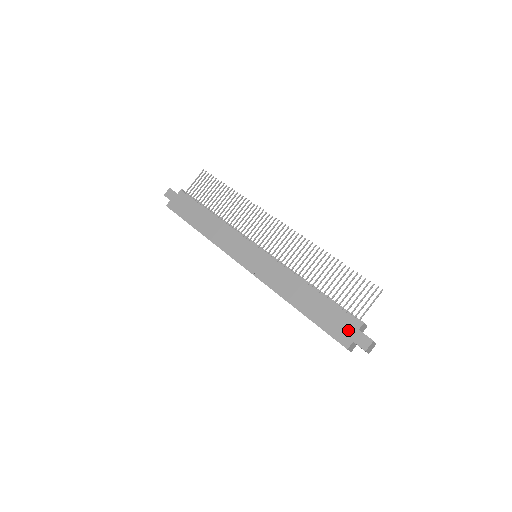
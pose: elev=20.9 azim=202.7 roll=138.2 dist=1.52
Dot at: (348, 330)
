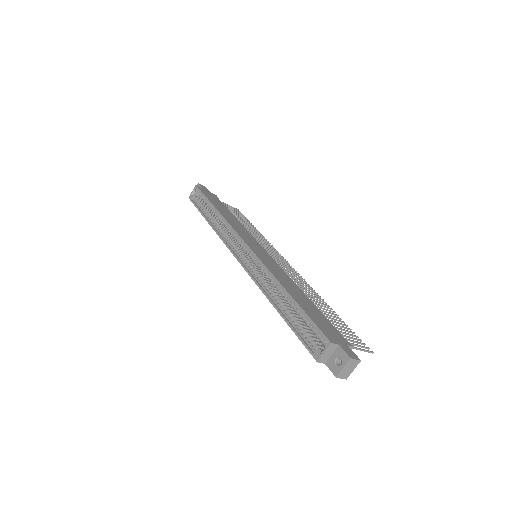
Dot at: (336, 337)
